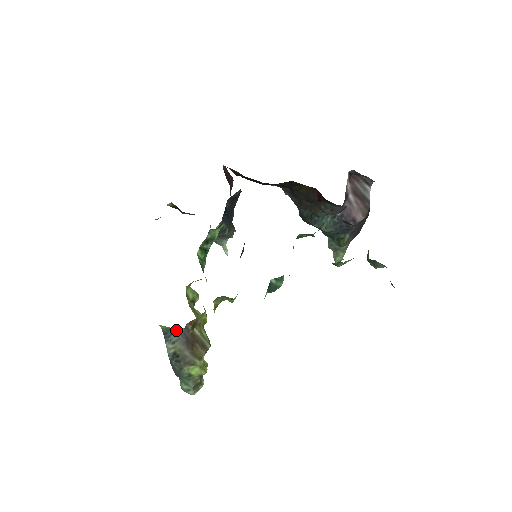
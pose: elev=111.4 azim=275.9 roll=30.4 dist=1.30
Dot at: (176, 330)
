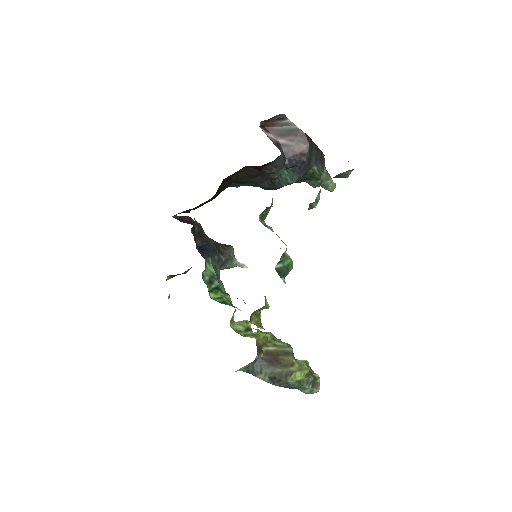
Dot at: (253, 363)
